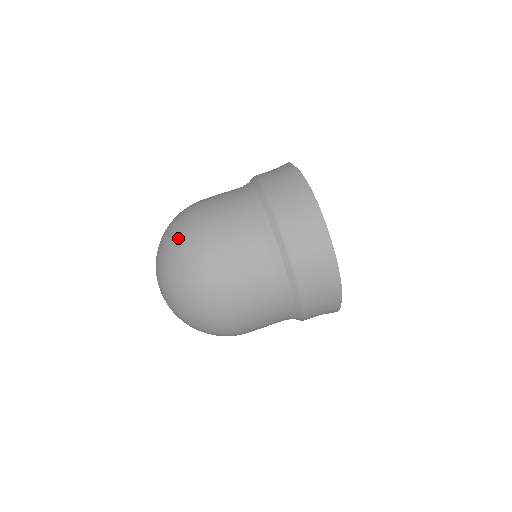
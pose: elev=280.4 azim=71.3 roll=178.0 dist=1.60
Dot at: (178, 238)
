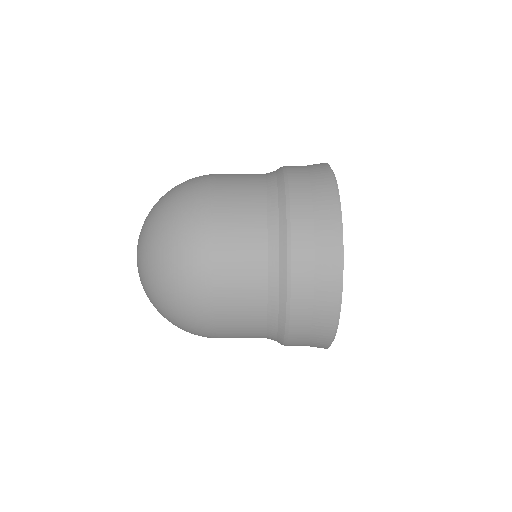
Dot at: occluded
